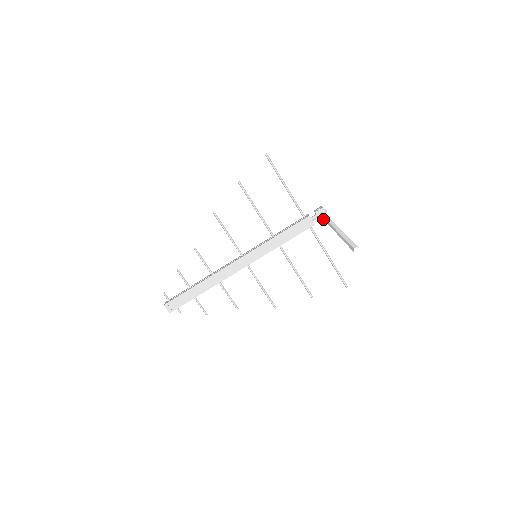
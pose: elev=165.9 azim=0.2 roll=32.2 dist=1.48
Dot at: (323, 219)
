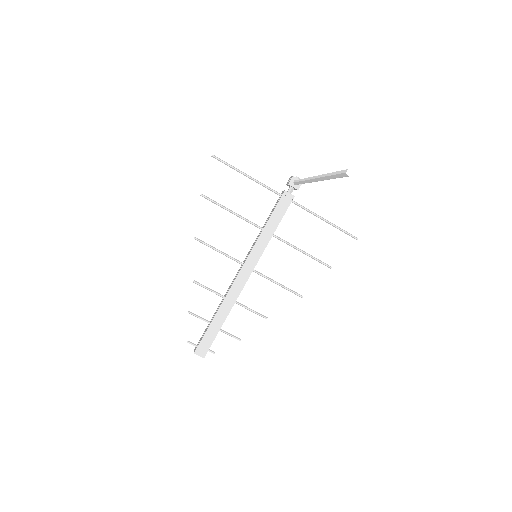
Dot at: (299, 187)
